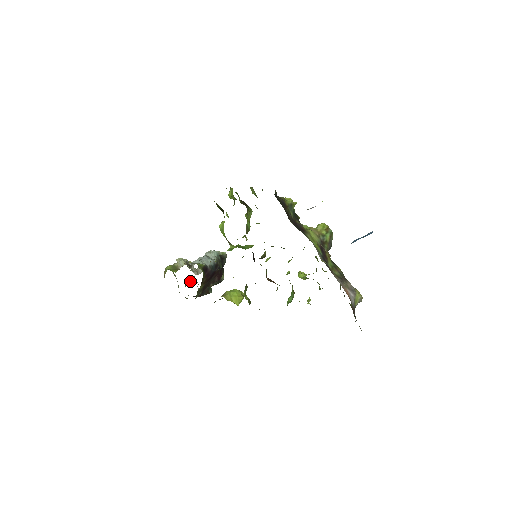
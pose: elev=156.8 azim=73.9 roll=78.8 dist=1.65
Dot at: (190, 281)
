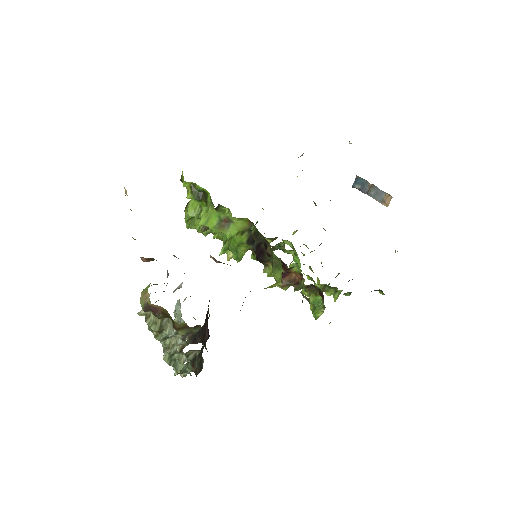
Dot at: (169, 345)
